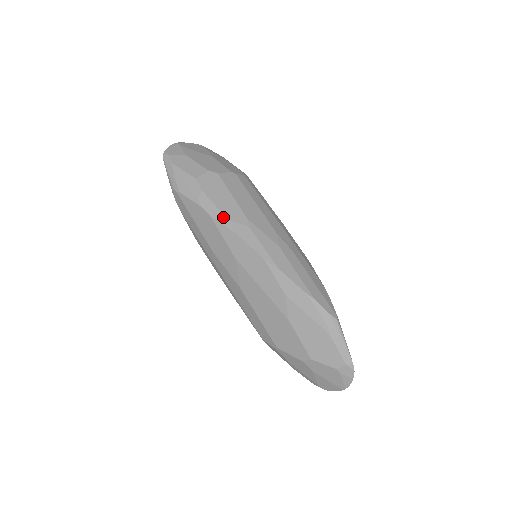
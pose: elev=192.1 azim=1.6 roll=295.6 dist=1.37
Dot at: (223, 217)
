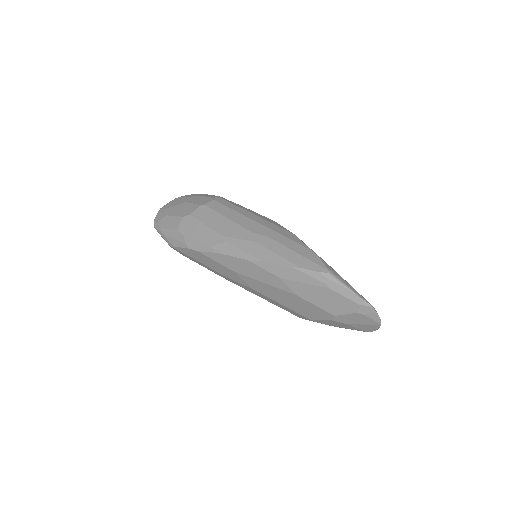
Dot at: (206, 247)
